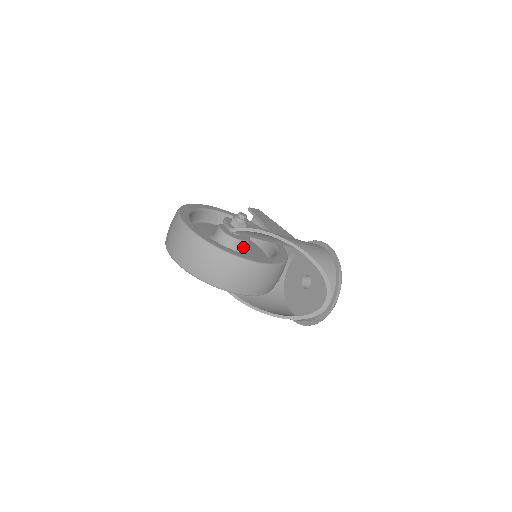
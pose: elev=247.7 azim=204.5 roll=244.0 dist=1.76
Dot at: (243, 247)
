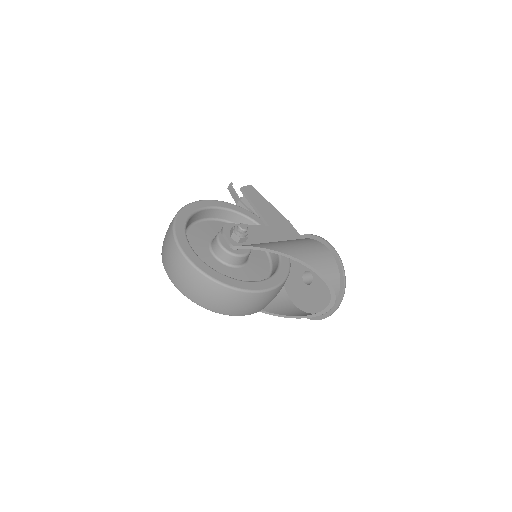
Dot at: (245, 259)
